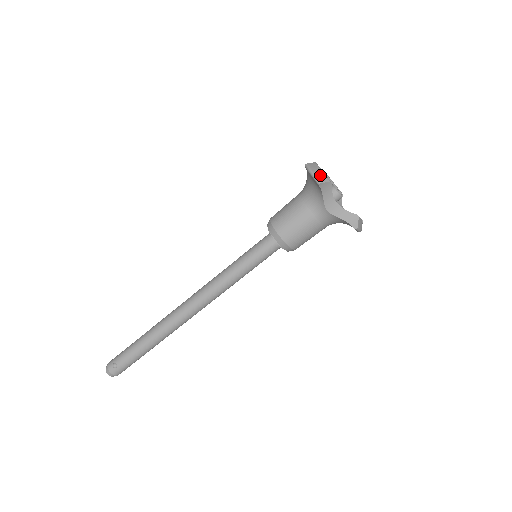
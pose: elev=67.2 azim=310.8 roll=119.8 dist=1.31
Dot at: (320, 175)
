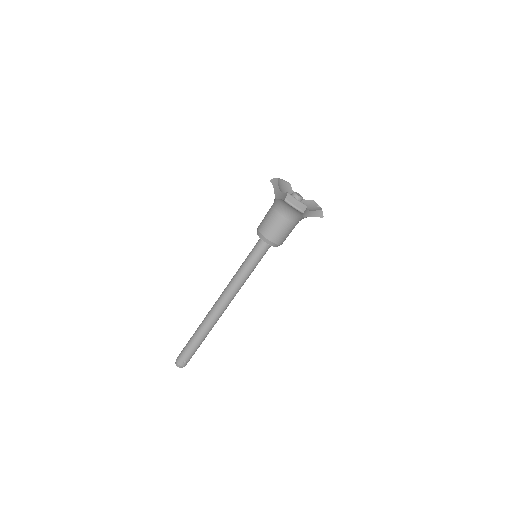
Dot at: (300, 206)
